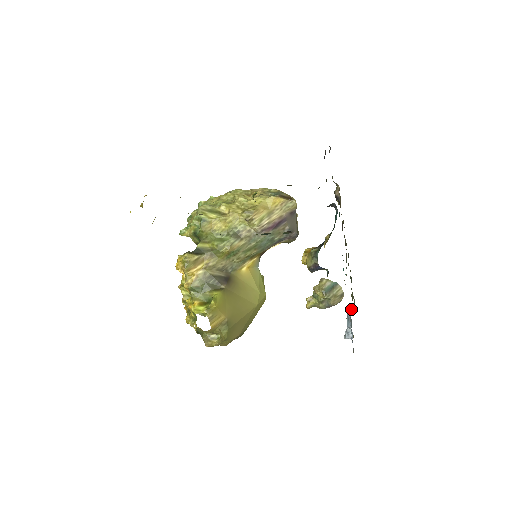
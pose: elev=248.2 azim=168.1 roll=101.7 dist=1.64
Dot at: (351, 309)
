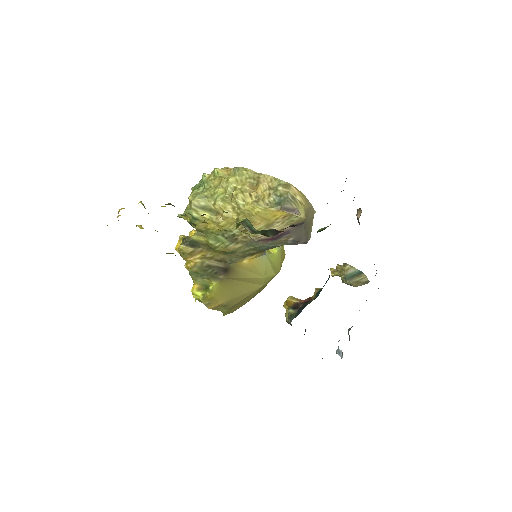
Dot at: occluded
